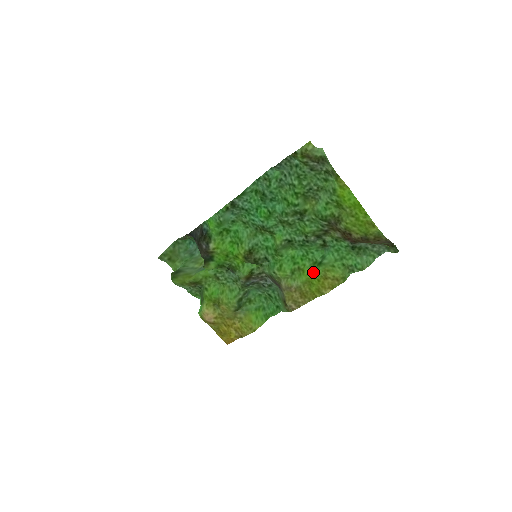
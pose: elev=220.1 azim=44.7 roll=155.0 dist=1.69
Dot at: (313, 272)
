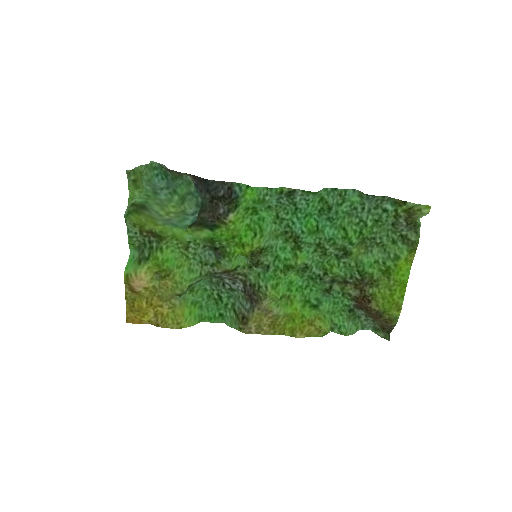
Dot at: (303, 310)
